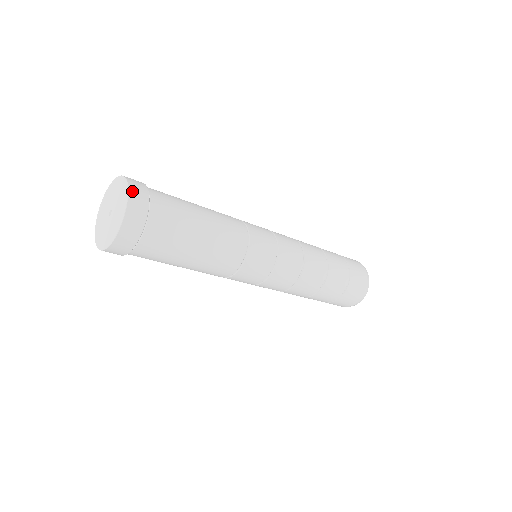
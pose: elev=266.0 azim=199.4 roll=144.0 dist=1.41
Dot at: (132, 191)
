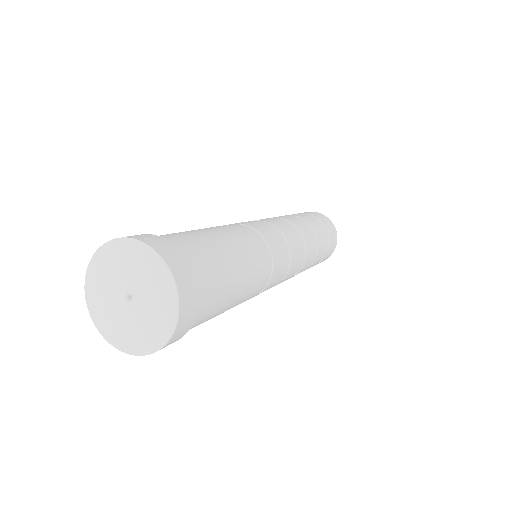
Dot at: (169, 261)
